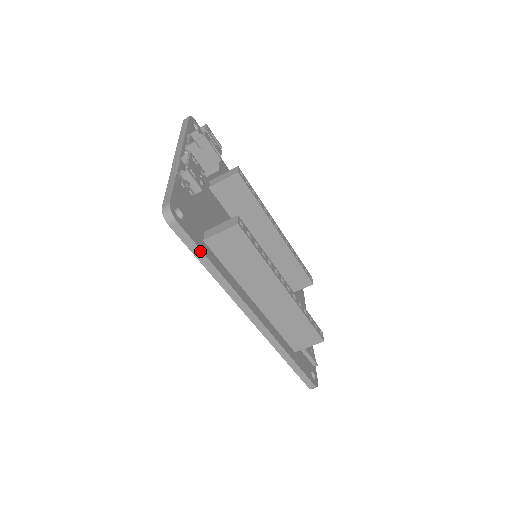
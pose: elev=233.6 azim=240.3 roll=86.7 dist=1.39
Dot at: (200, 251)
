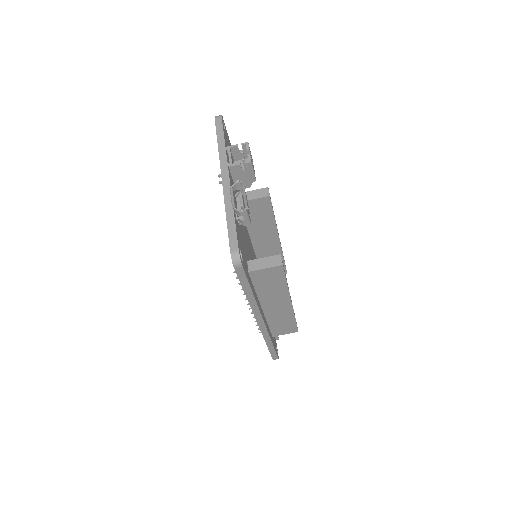
Dot at: (248, 284)
